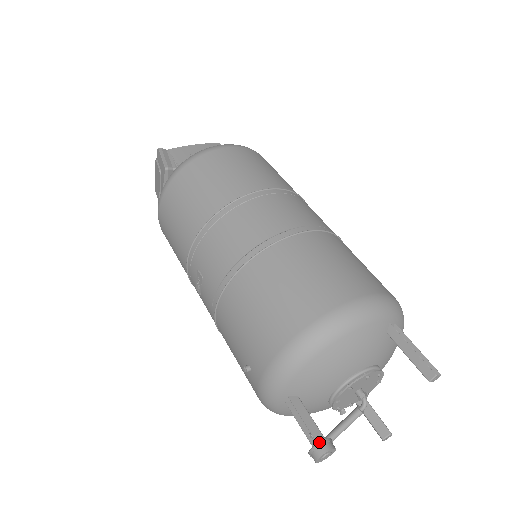
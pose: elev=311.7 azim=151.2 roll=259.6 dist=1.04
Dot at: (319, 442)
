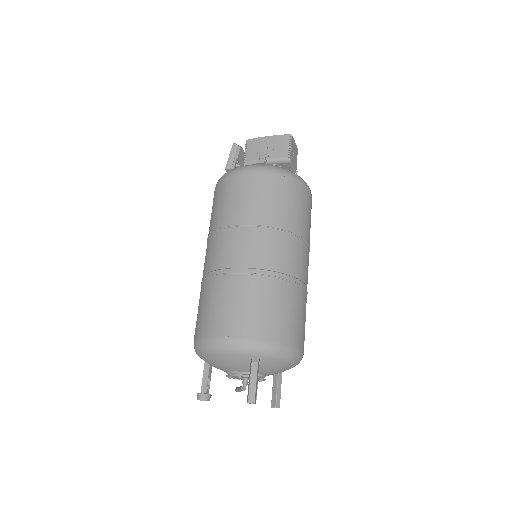
Dot at: (199, 393)
